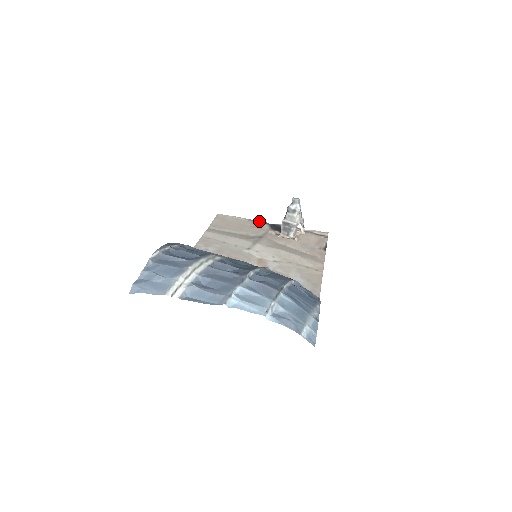
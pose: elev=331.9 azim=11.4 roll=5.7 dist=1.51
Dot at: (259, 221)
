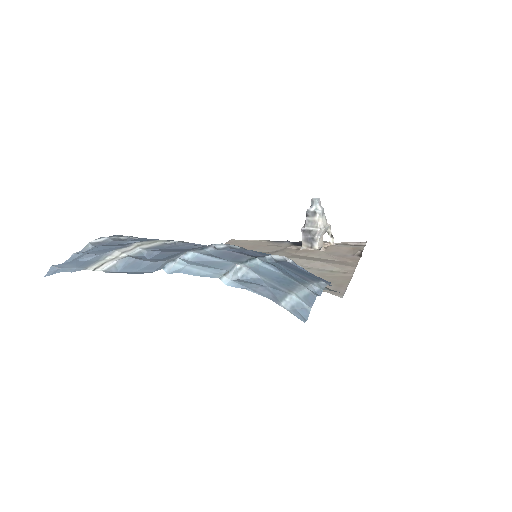
Dot at: (279, 241)
